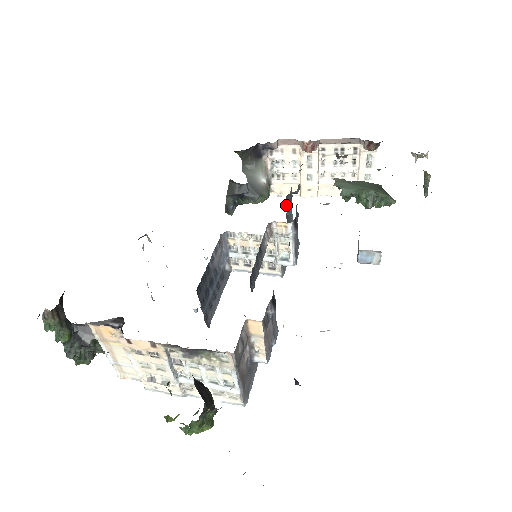
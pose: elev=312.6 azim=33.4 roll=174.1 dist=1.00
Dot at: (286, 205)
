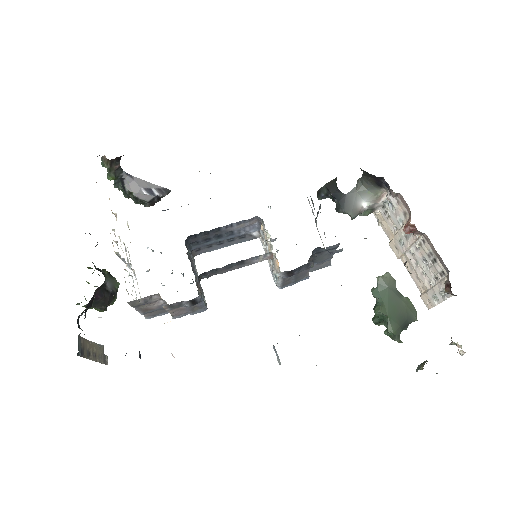
Dot at: (314, 251)
